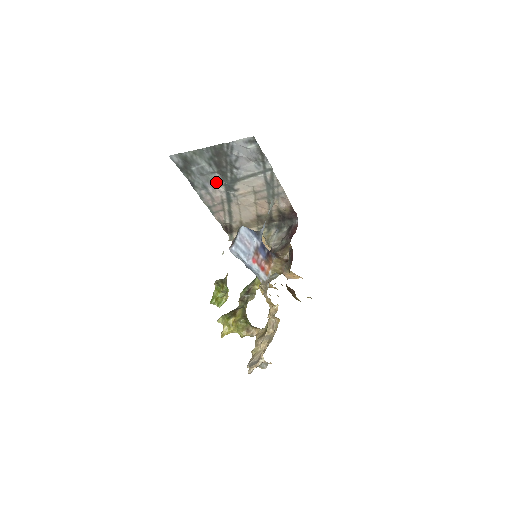
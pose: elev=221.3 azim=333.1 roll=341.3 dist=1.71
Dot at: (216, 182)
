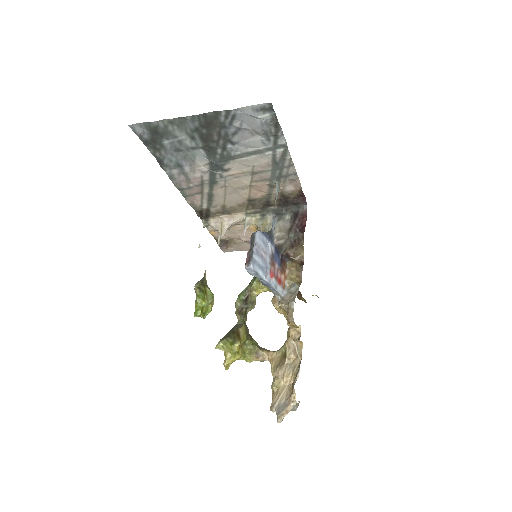
Dot at: (197, 160)
